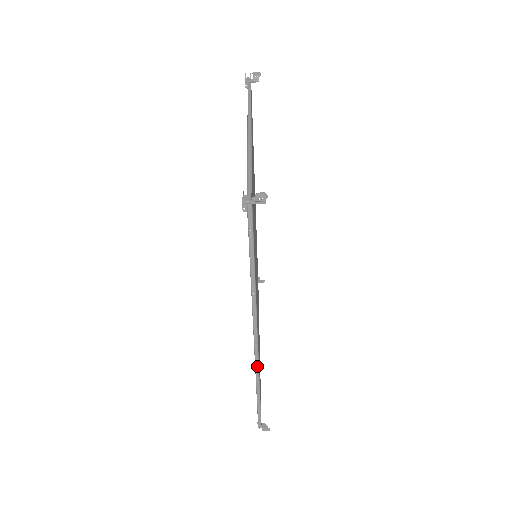
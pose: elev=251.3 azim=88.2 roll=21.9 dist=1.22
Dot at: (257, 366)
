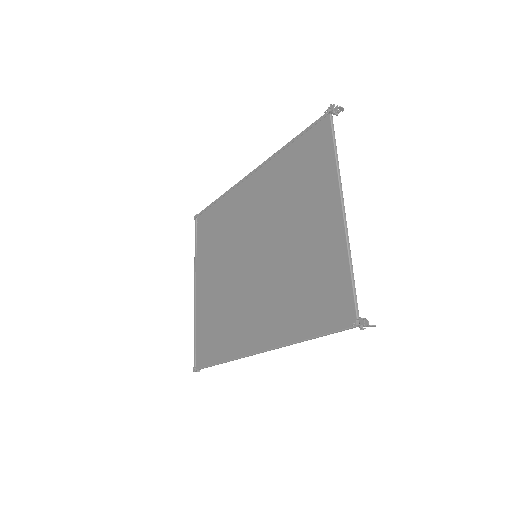
Dot at: occluded
